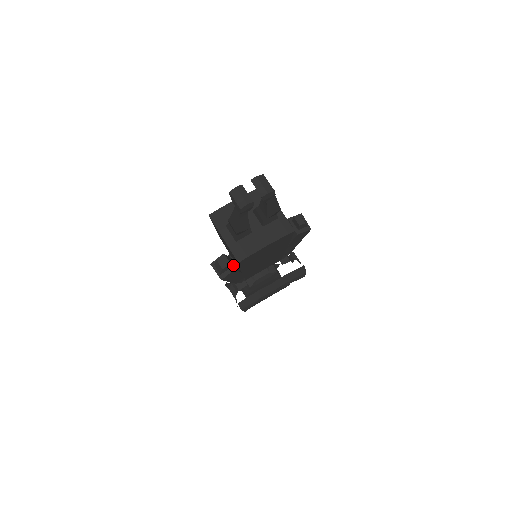
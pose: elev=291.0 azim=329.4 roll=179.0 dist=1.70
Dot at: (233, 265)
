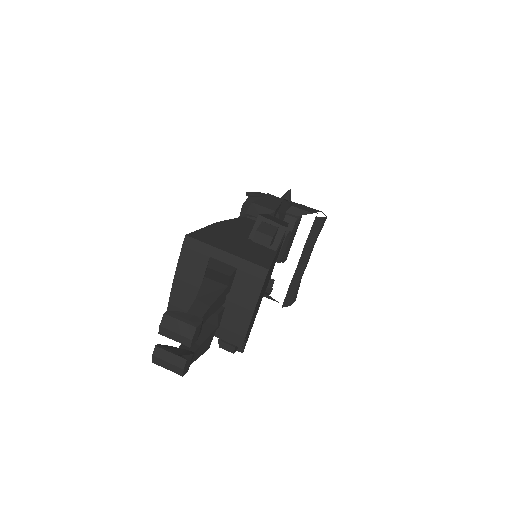
Dot at: occluded
